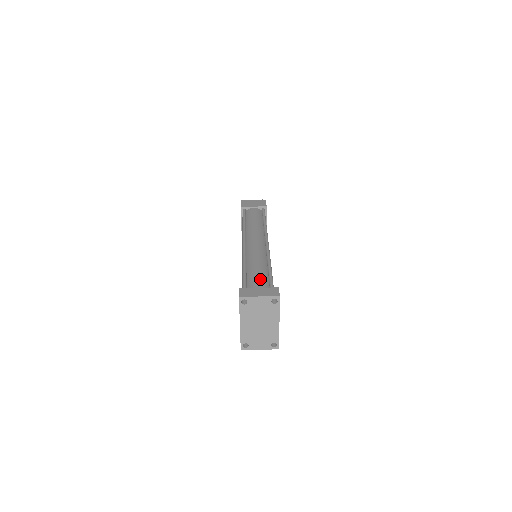
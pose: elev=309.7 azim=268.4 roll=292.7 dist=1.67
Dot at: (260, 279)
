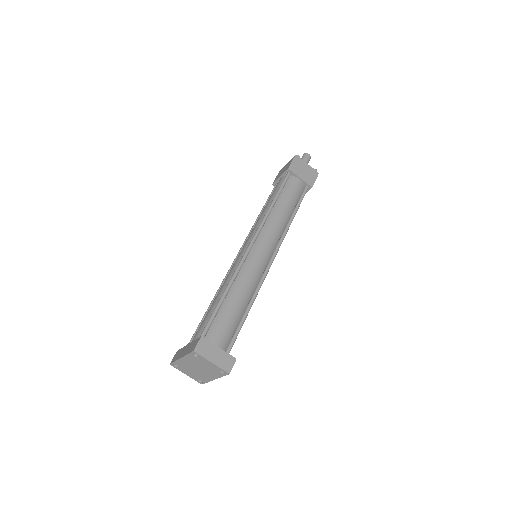
Dot at: (233, 316)
